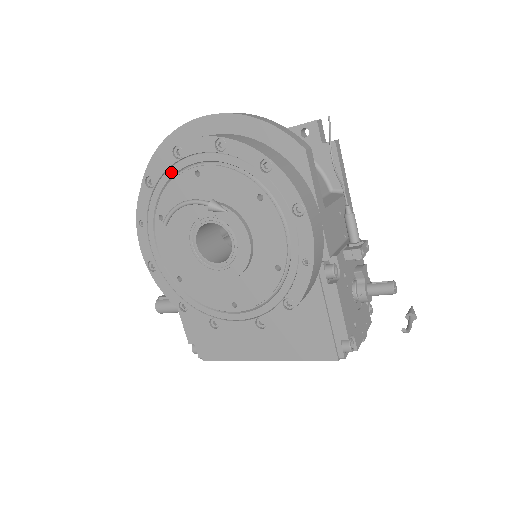
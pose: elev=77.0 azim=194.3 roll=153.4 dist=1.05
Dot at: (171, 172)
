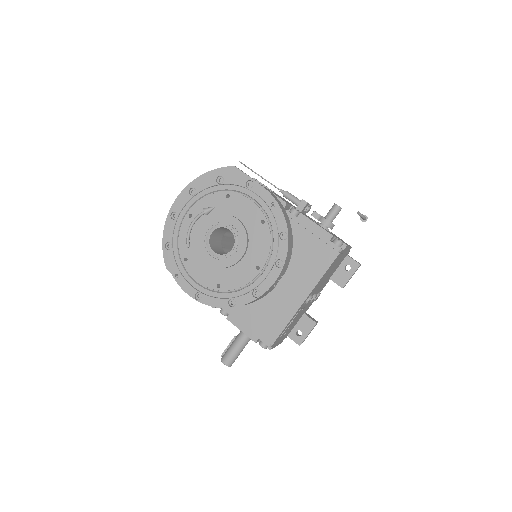
Dot at: (176, 229)
